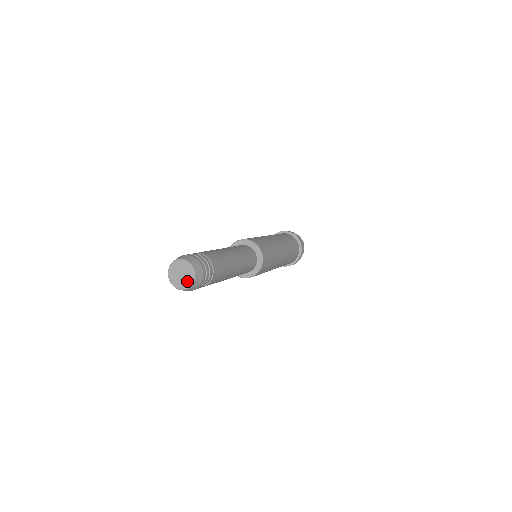
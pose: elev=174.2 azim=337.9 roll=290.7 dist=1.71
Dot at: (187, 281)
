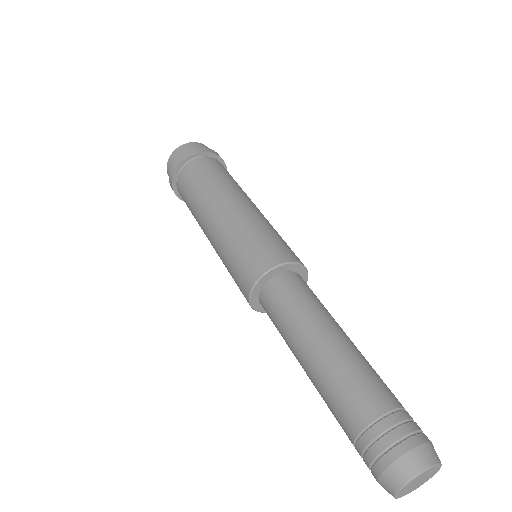
Dot at: (421, 484)
